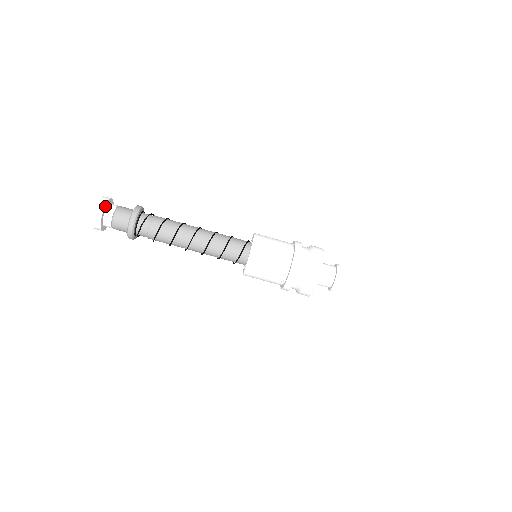
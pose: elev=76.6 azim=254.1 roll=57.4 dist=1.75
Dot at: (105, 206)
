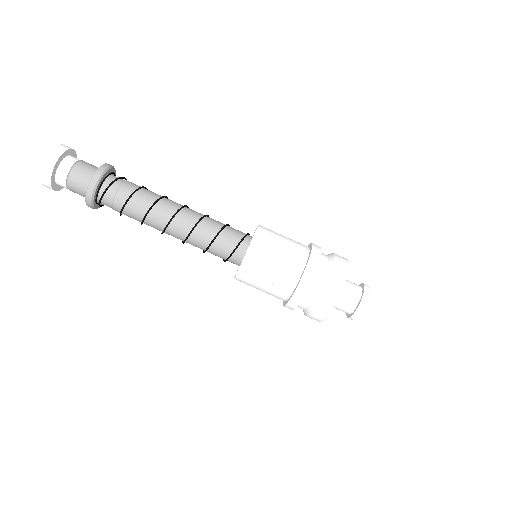
Dot at: (61, 156)
